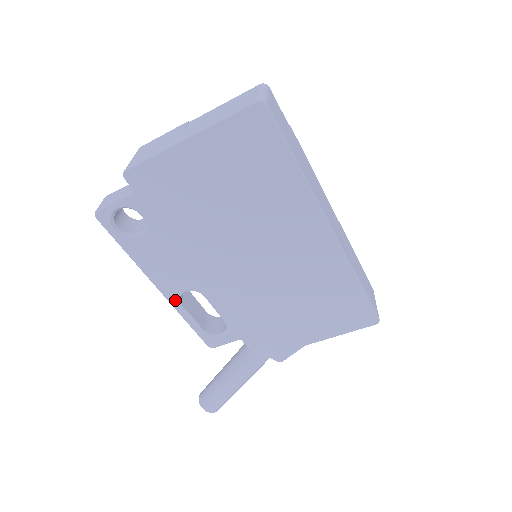
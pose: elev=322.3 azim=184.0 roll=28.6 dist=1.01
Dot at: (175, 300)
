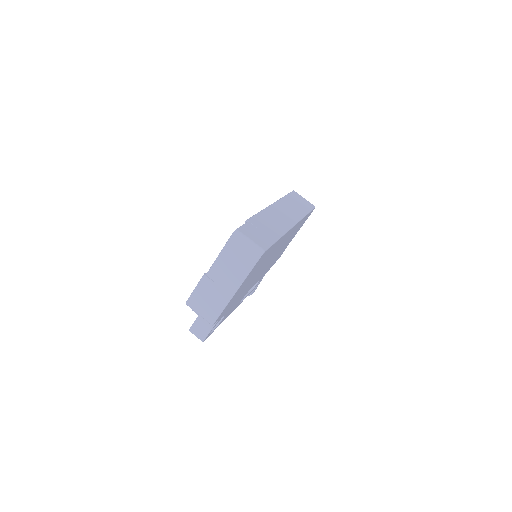
Dot at: occluded
